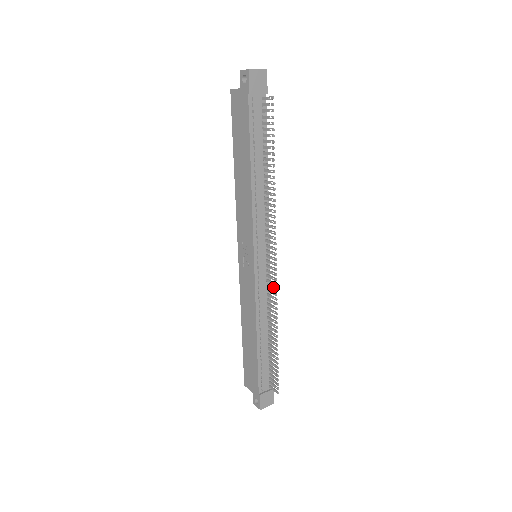
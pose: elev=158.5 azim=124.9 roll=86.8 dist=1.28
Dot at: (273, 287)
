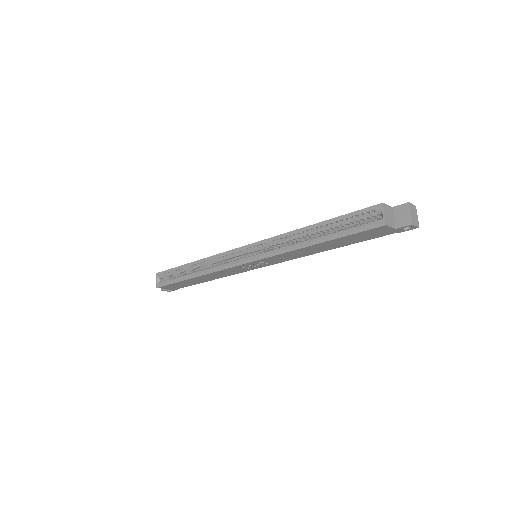
Dot at: occluded
